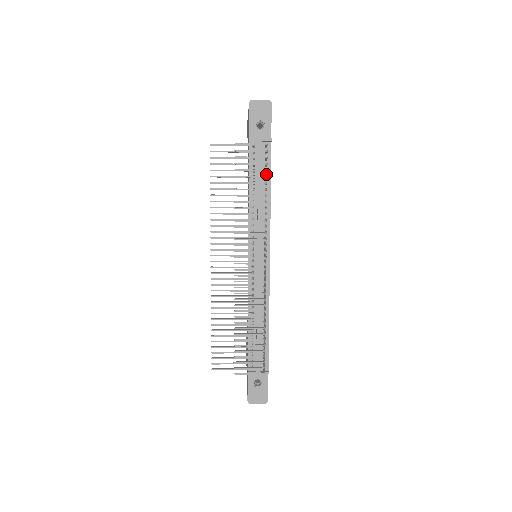
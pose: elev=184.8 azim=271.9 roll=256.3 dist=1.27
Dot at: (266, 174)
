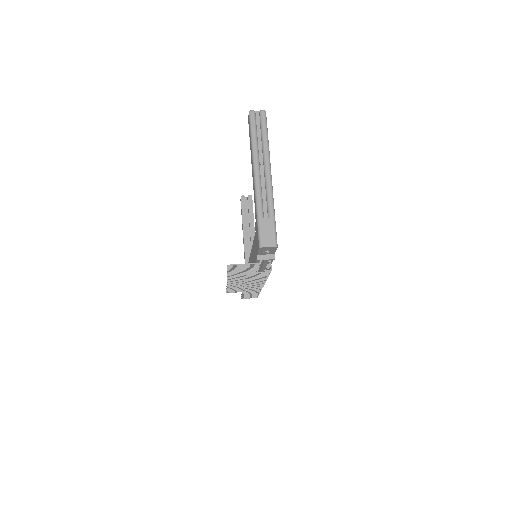
Dot at: occluded
